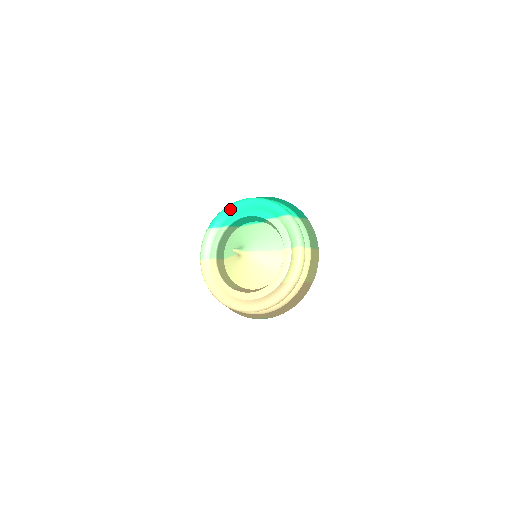
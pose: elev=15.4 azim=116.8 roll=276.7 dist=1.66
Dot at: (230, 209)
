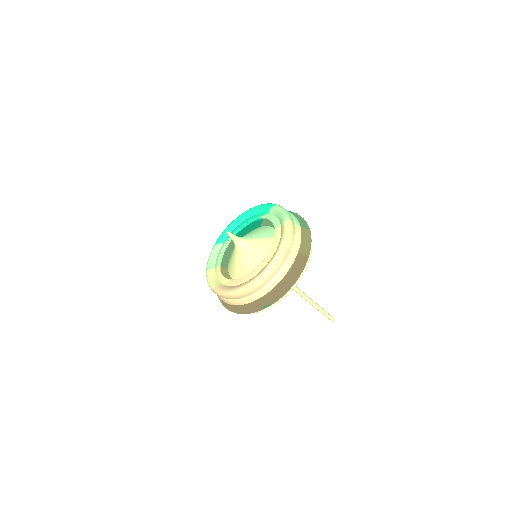
Dot at: (231, 225)
